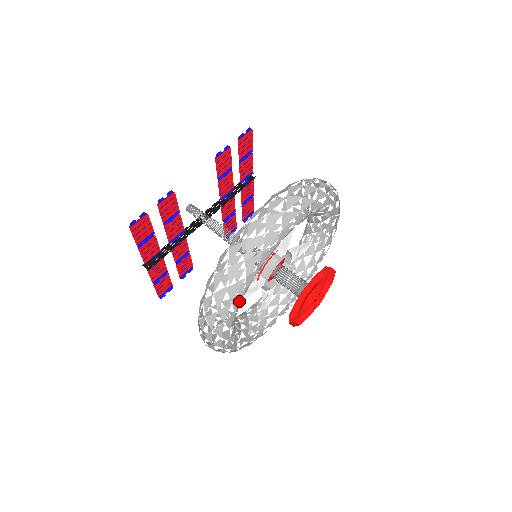
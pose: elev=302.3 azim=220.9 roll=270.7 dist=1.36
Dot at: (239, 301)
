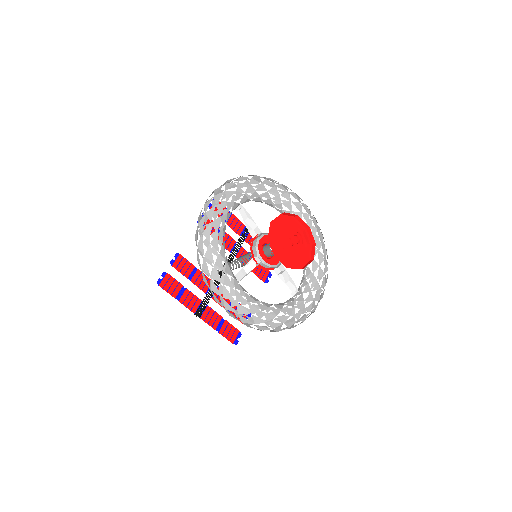
Dot at: (221, 263)
